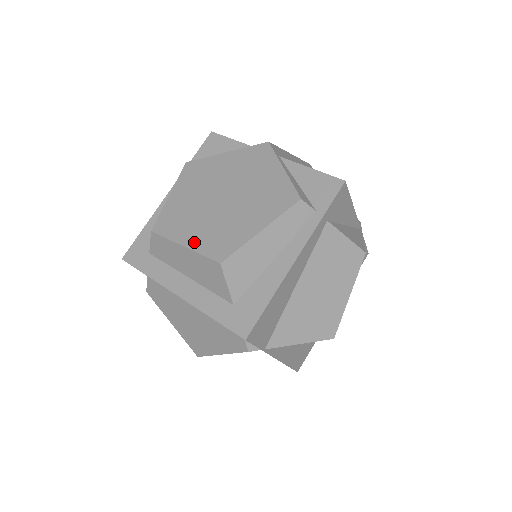
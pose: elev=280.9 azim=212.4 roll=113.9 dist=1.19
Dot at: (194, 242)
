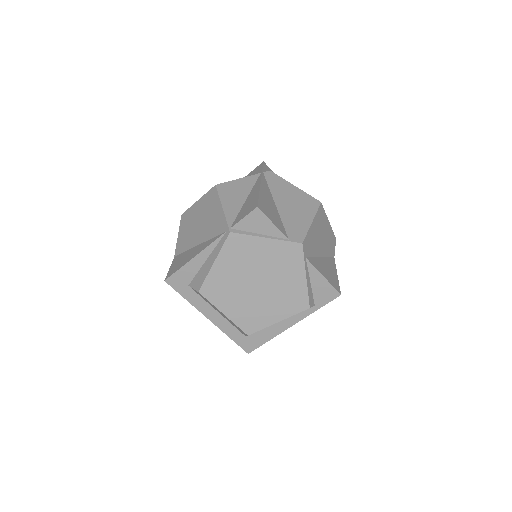
Dot at: (232, 314)
